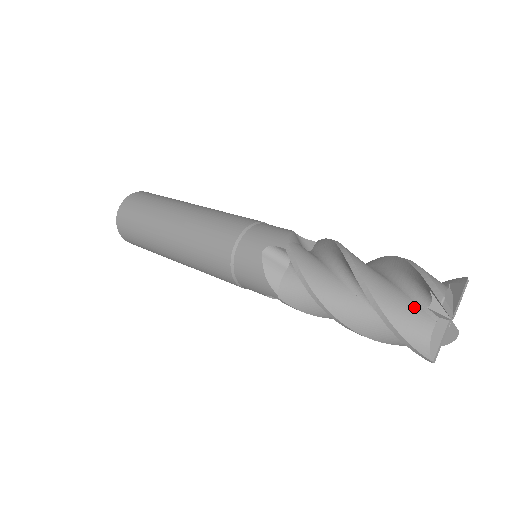
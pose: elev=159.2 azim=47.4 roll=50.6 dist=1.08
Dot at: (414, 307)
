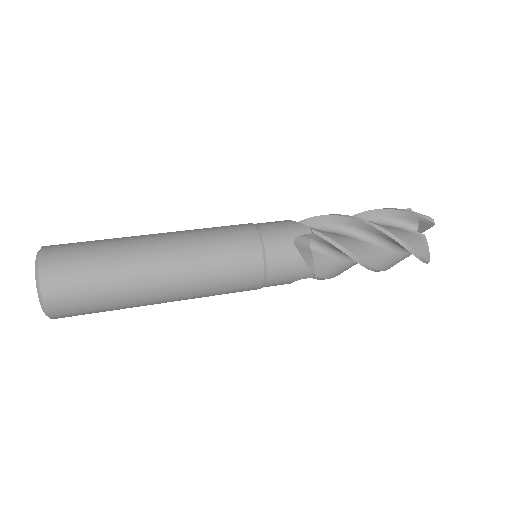
Dot at: (413, 234)
